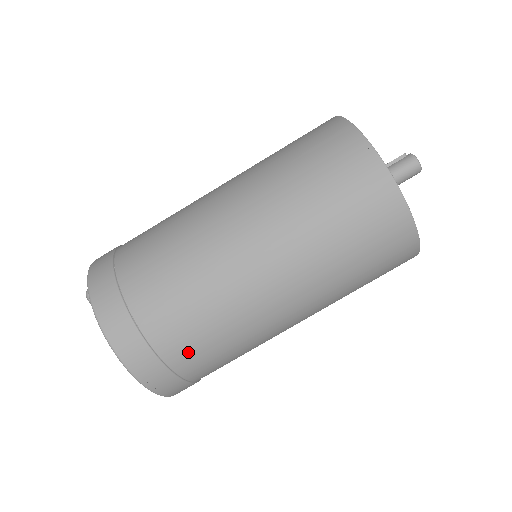
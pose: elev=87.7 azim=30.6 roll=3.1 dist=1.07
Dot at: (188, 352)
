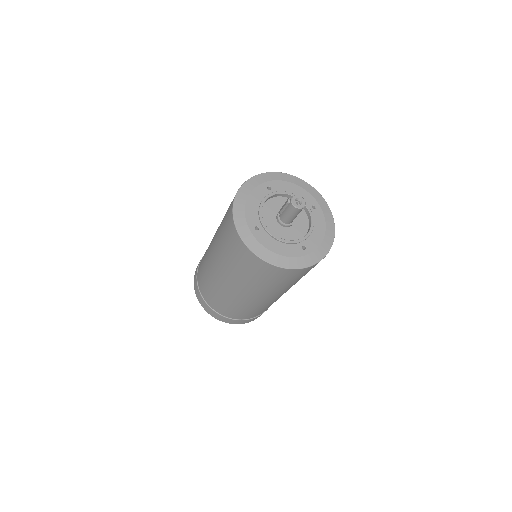
Dot at: (251, 315)
